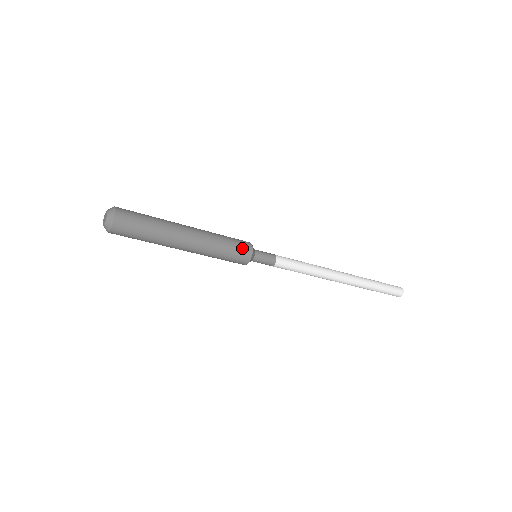
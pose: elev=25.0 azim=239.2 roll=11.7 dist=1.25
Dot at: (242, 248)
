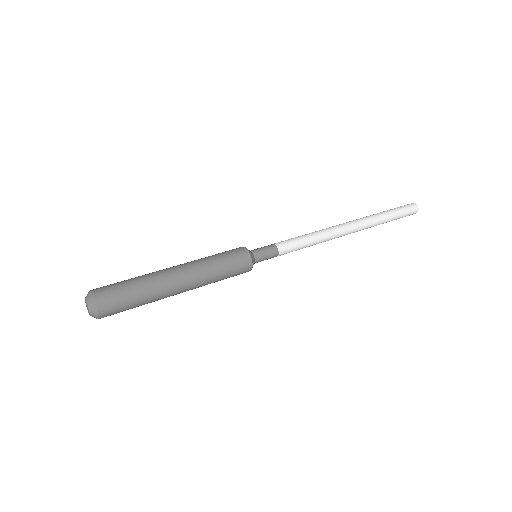
Dot at: occluded
